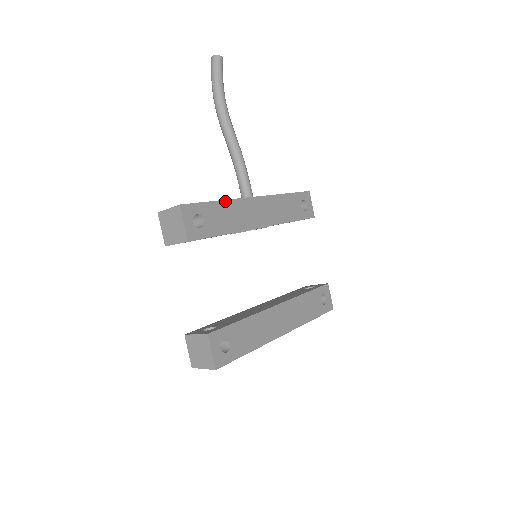
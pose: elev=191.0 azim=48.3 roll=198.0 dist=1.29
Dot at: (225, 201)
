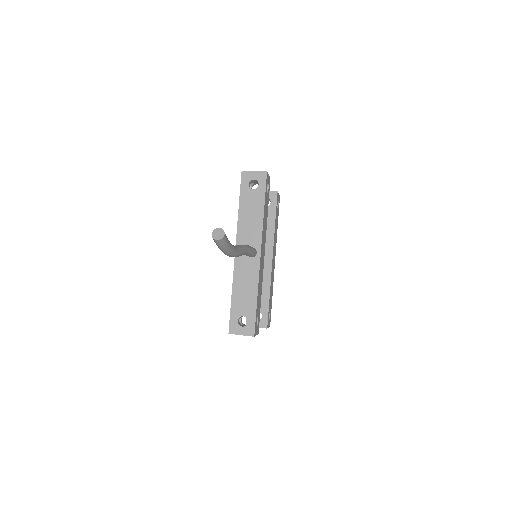
Dot at: (258, 290)
